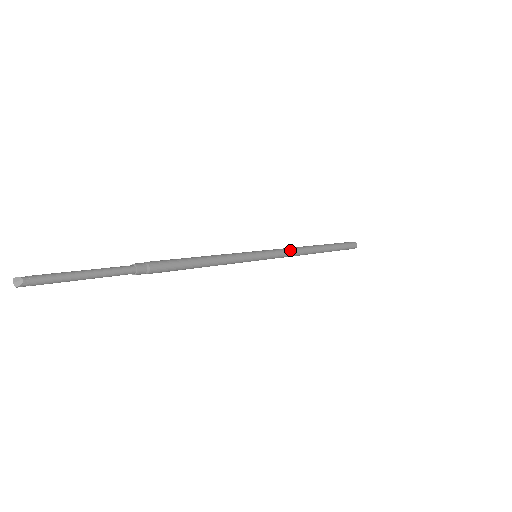
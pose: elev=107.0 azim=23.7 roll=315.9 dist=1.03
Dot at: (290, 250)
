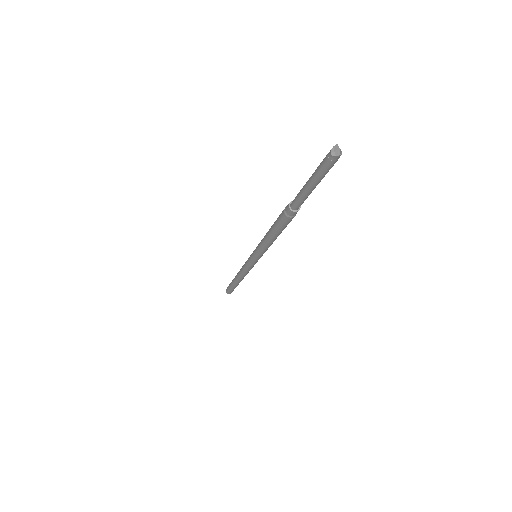
Dot at: occluded
